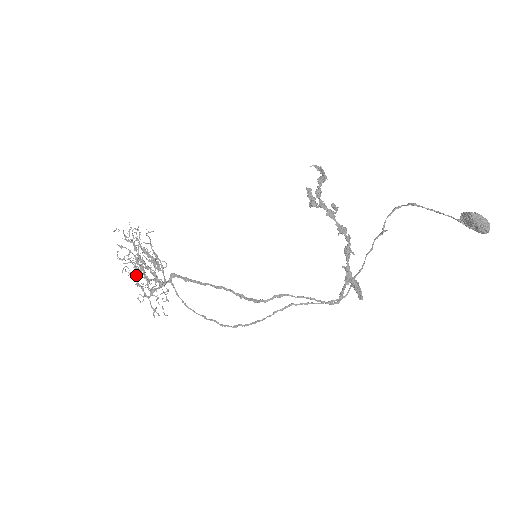
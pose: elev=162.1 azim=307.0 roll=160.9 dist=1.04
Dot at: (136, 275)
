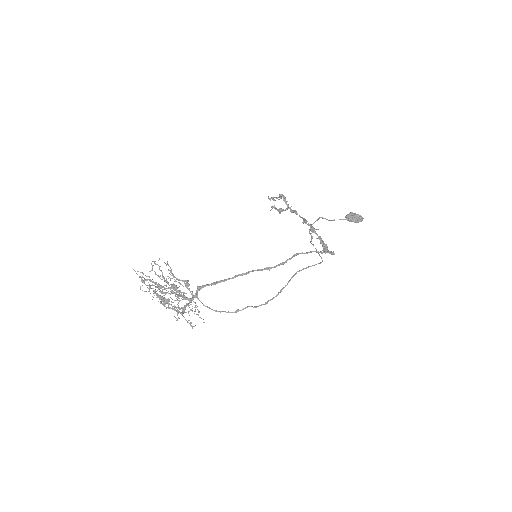
Dot at: (163, 302)
